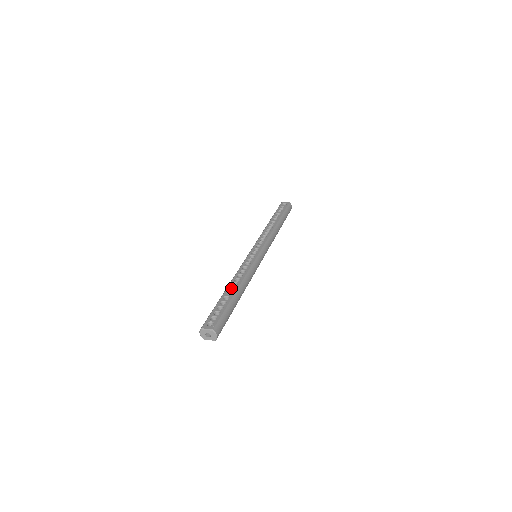
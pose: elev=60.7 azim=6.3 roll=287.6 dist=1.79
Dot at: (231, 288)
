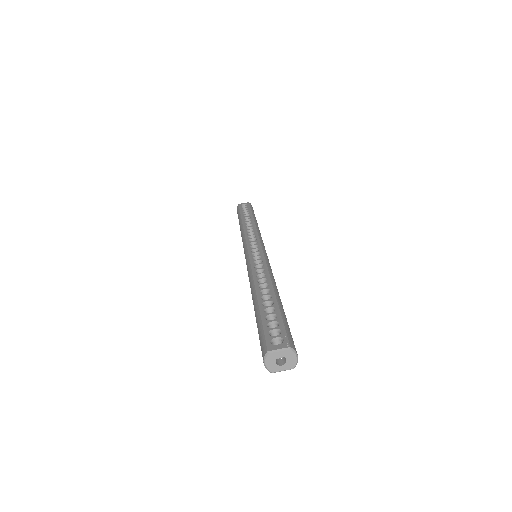
Dot at: (262, 292)
